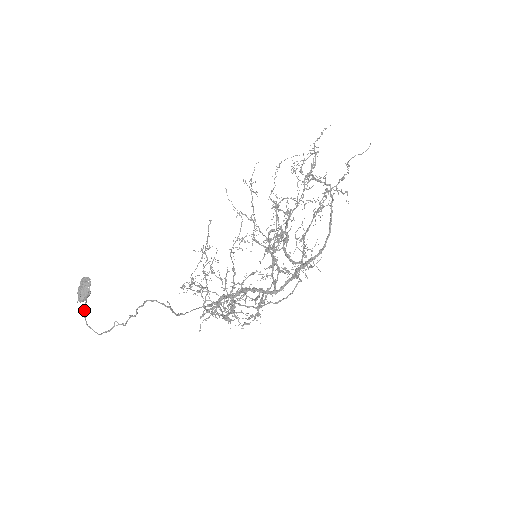
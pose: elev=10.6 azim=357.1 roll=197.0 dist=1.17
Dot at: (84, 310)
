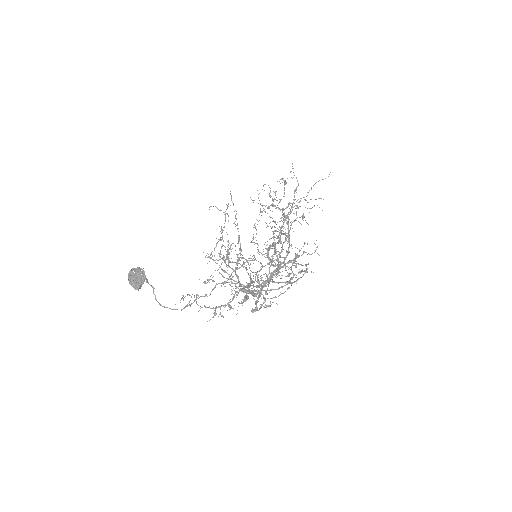
Dot at: (153, 292)
